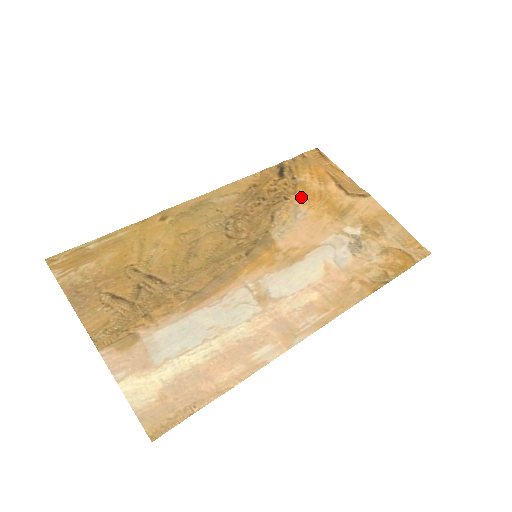
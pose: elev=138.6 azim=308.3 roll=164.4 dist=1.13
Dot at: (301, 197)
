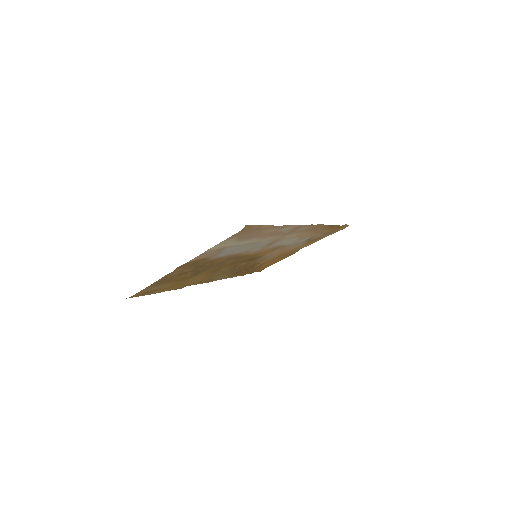
Dot at: occluded
